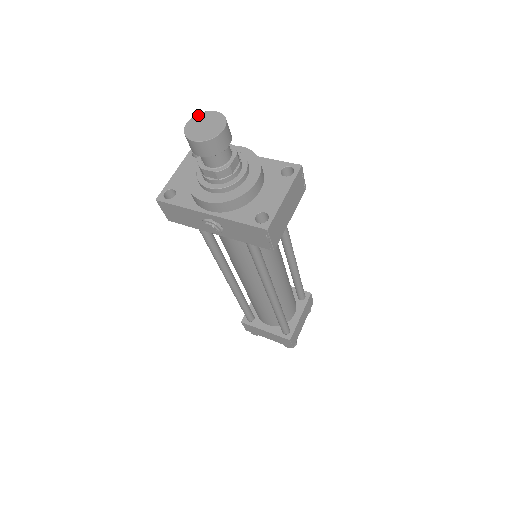
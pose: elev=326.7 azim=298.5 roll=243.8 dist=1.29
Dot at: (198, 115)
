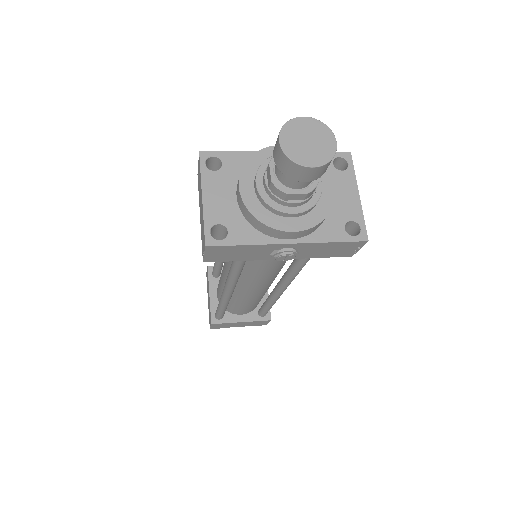
Dot at: (286, 126)
